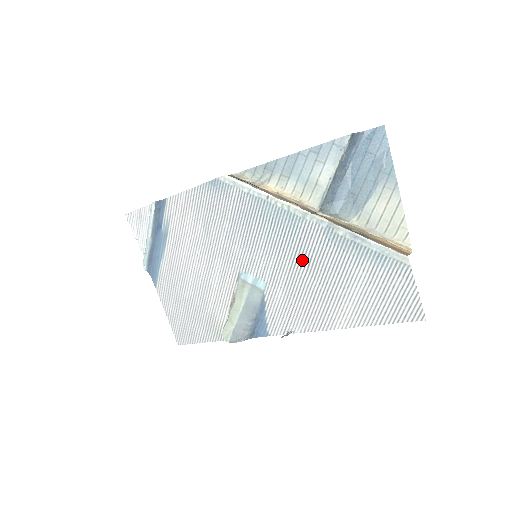
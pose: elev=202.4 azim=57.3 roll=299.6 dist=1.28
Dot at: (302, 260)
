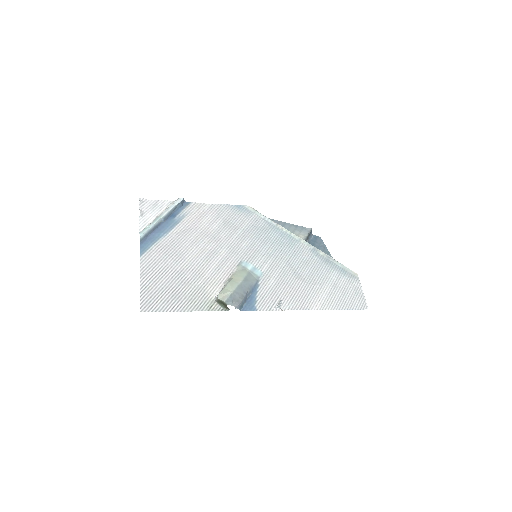
Dot at: (294, 263)
